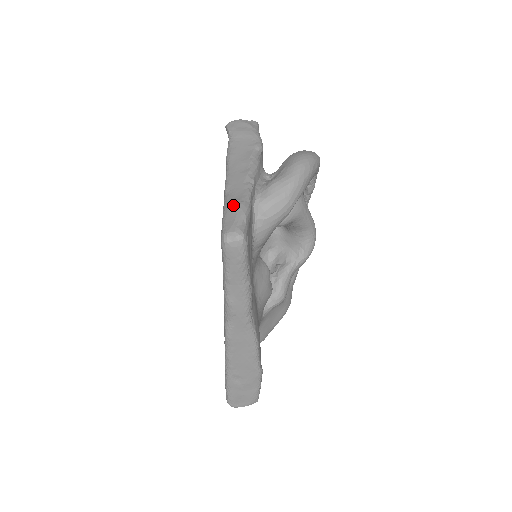
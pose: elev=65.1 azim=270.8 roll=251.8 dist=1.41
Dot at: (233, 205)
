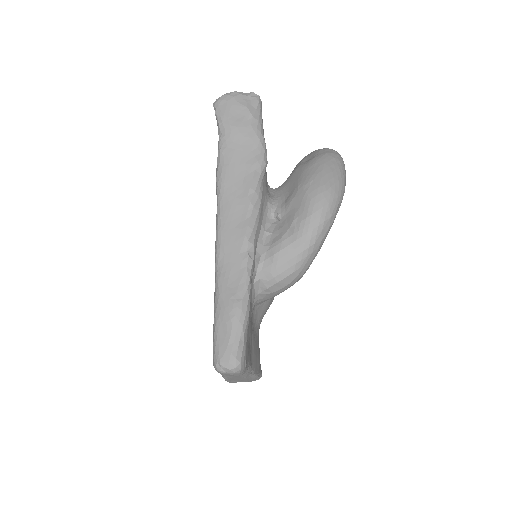
Dot at: (227, 307)
